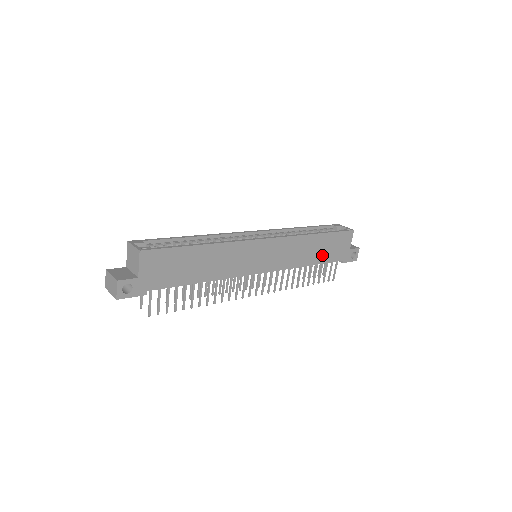
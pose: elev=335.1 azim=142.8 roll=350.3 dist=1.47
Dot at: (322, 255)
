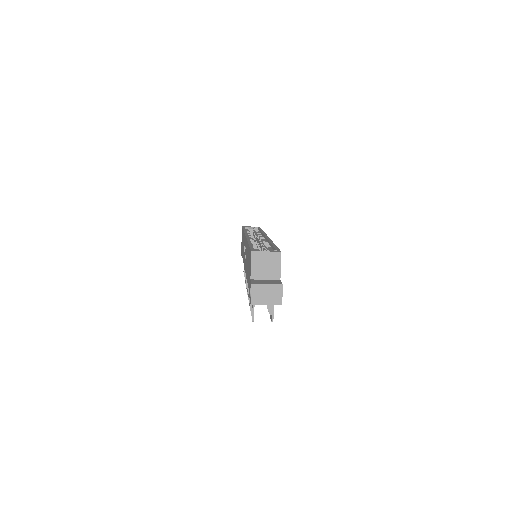
Dot at: occluded
